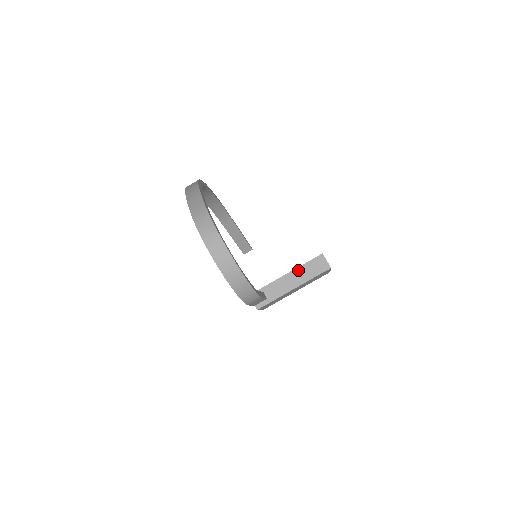
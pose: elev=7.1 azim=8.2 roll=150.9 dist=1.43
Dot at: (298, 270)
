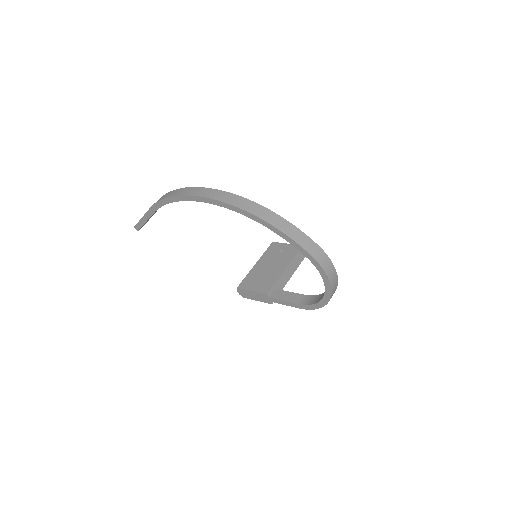
Dot at: (292, 263)
